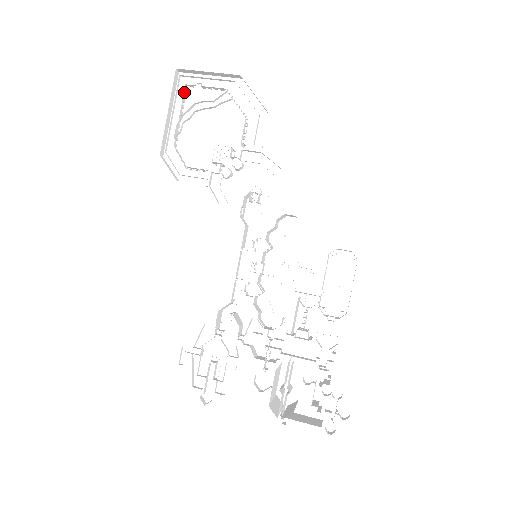
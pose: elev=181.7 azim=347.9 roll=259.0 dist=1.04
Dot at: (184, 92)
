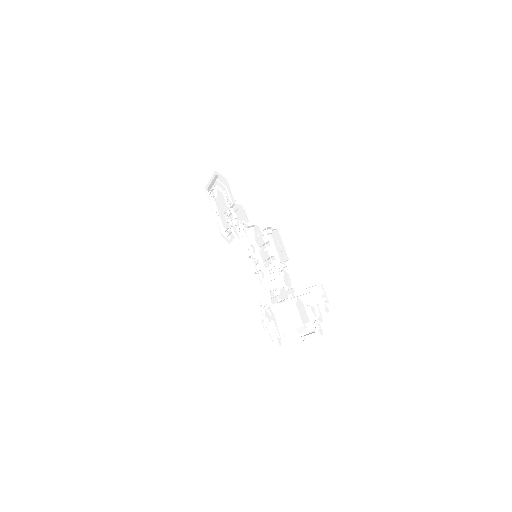
Dot at: (210, 199)
